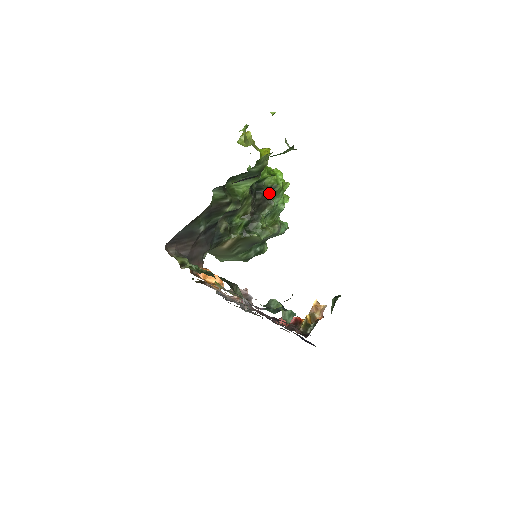
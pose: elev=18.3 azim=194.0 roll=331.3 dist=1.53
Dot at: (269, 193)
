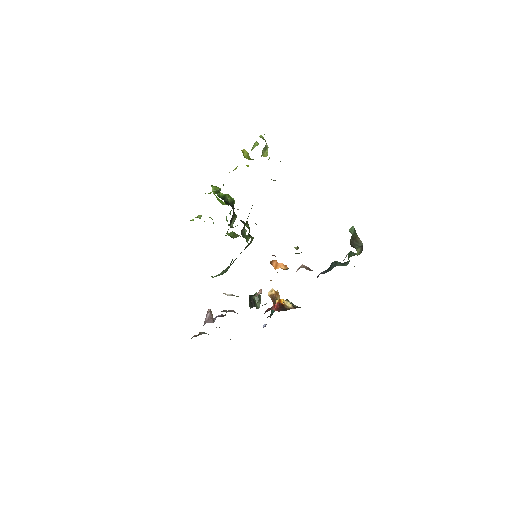
Dot at: occluded
